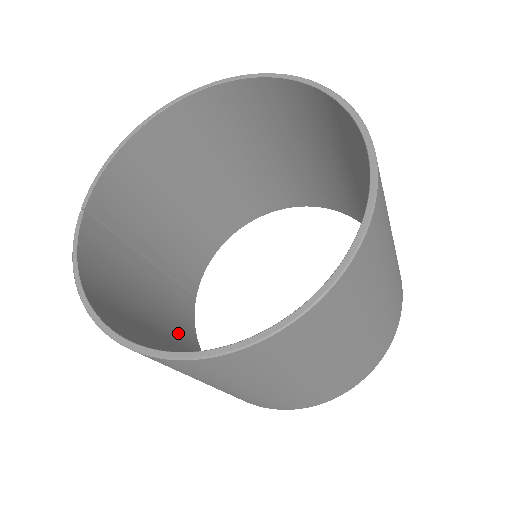
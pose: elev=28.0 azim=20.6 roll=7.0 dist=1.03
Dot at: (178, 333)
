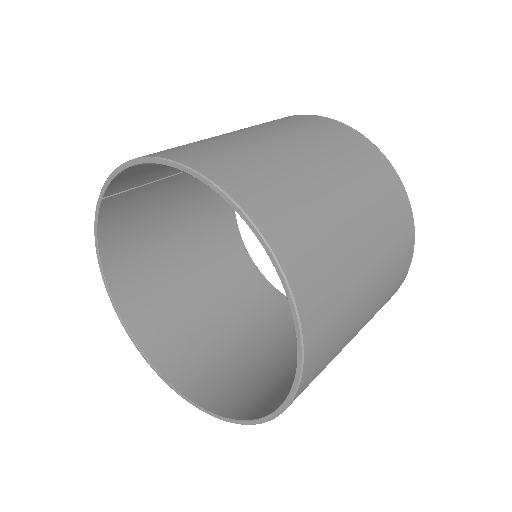
Dot at: (208, 203)
